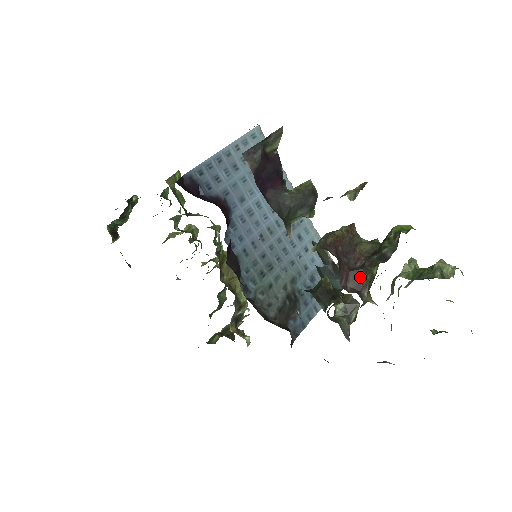
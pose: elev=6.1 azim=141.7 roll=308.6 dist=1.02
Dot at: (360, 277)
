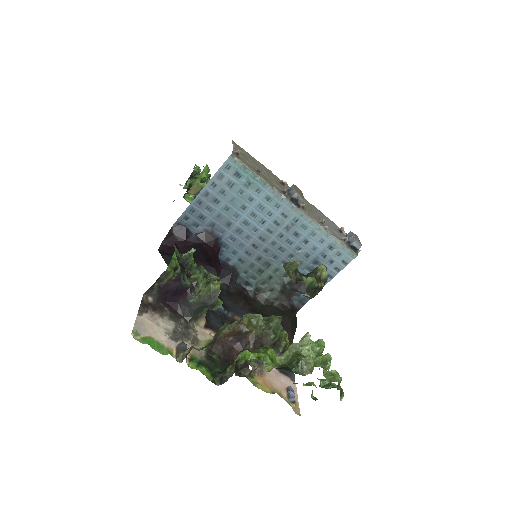
Dot at: occluded
